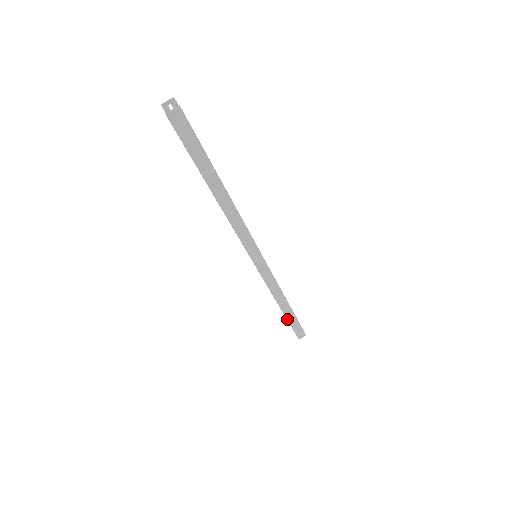
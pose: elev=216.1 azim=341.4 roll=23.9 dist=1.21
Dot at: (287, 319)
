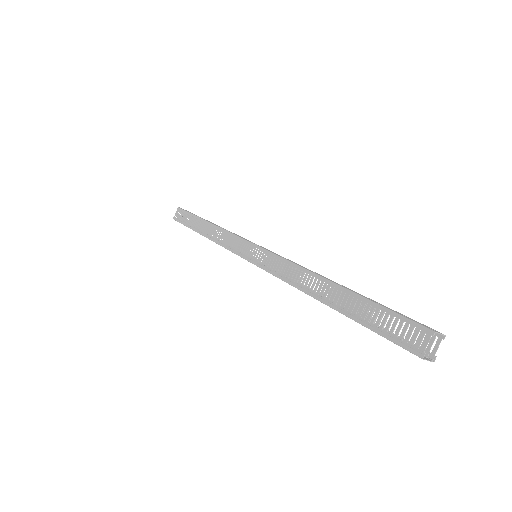
Dot at: (192, 229)
